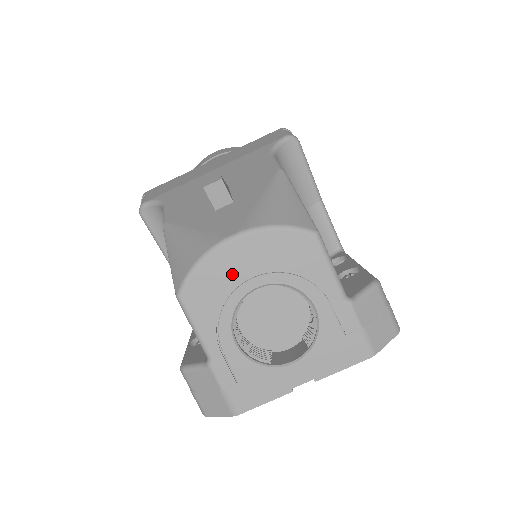
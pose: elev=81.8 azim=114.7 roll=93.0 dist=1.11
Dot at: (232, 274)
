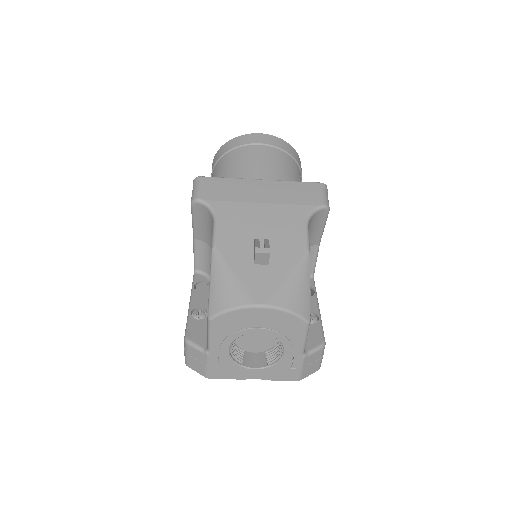
Dot at: (248, 322)
